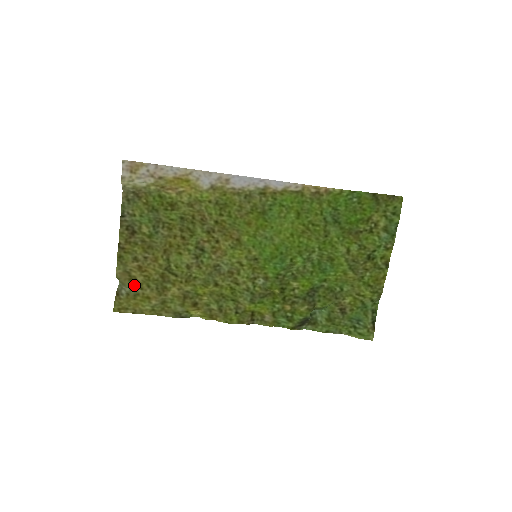
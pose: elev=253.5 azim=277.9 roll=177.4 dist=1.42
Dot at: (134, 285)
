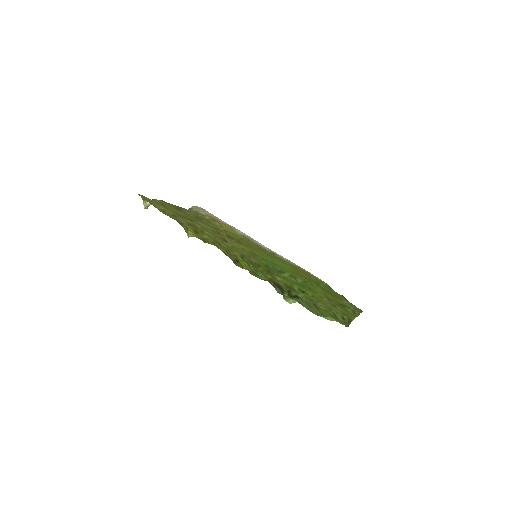
Dot at: (162, 205)
